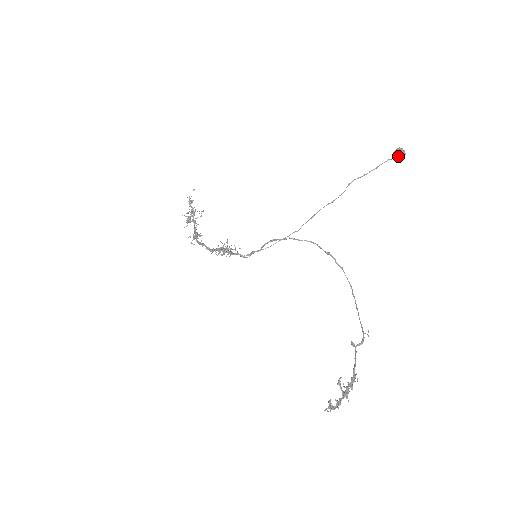
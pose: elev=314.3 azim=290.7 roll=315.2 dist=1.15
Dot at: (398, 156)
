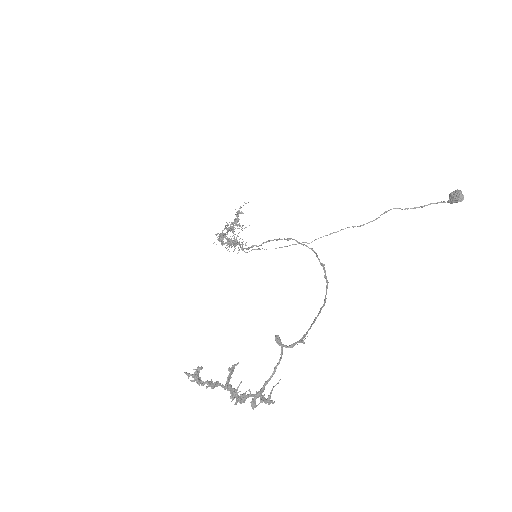
Dot at: (453, 199)
